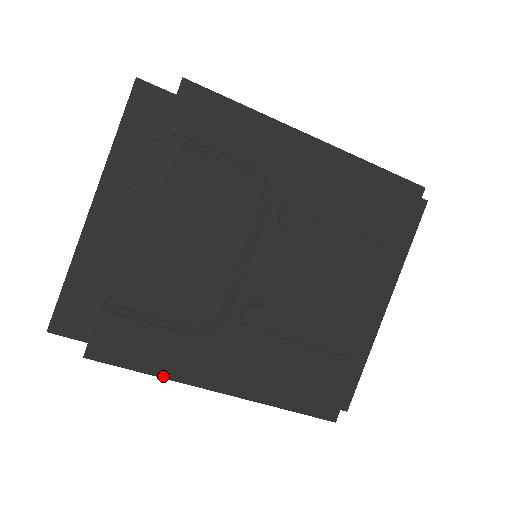
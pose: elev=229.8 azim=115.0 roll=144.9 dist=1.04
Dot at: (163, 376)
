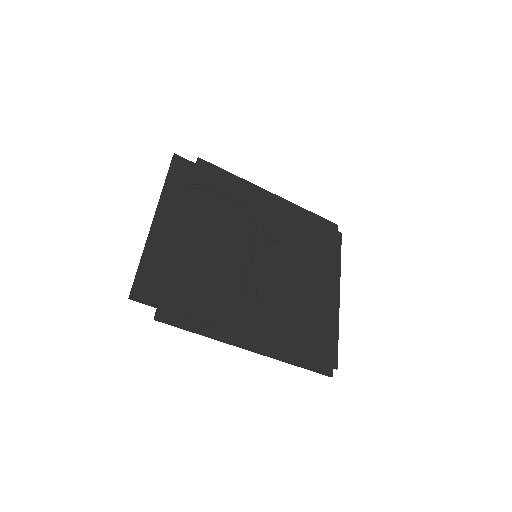
Dot at: (211, 335)
